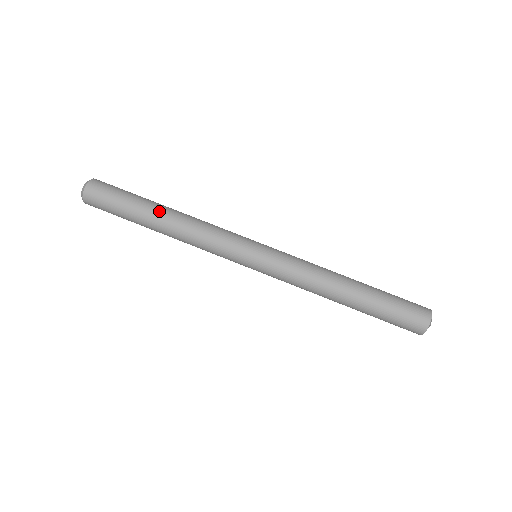
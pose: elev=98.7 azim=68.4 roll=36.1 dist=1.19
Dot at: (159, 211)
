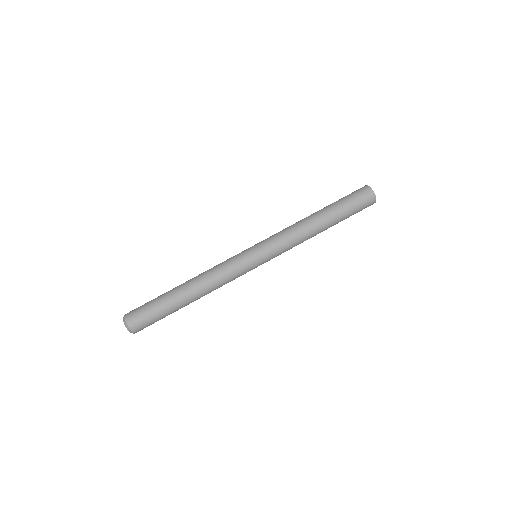
Dot at: (186, 298)
